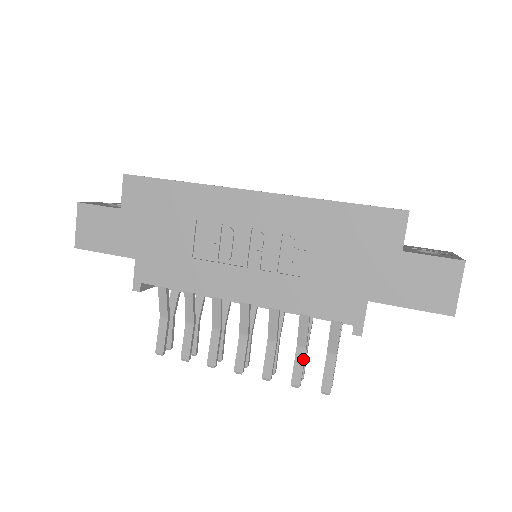
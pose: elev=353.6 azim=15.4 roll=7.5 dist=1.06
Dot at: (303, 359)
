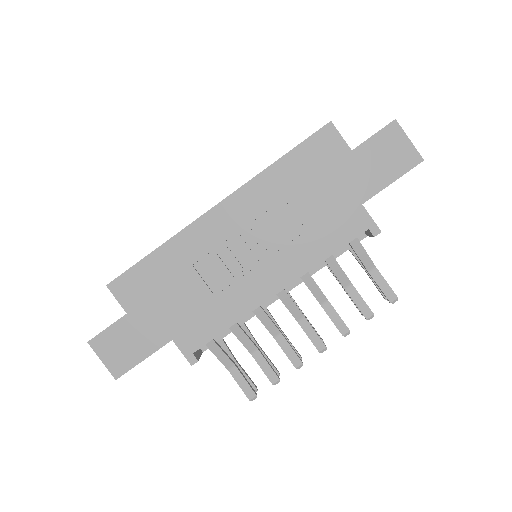
Dot at: (357, 293)
